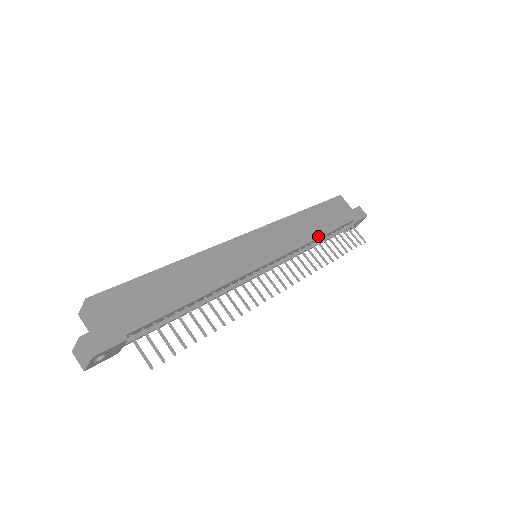
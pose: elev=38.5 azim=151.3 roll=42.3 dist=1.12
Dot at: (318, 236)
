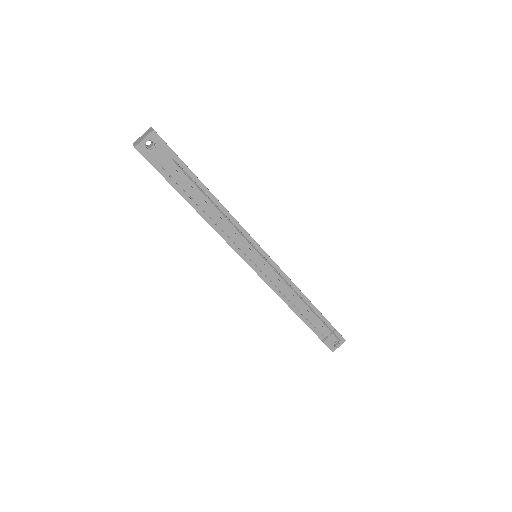
Dot at: (304, 295)
